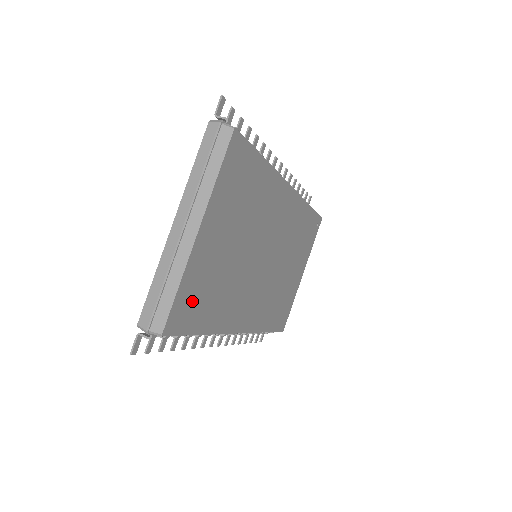
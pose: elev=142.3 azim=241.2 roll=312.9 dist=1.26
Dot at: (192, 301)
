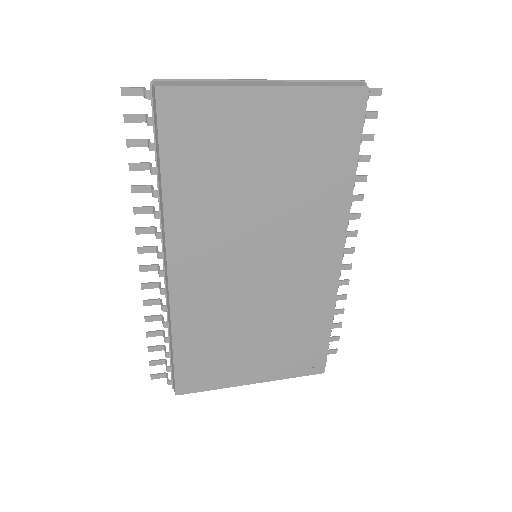
Dot at: (197, 125)
